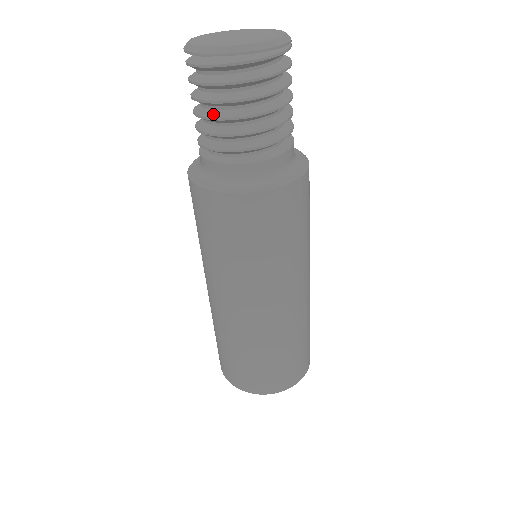
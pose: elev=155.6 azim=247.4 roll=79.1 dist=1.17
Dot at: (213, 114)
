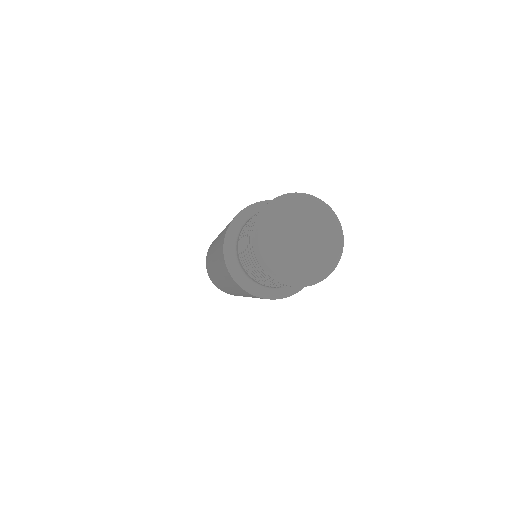
Dot at: occluded
